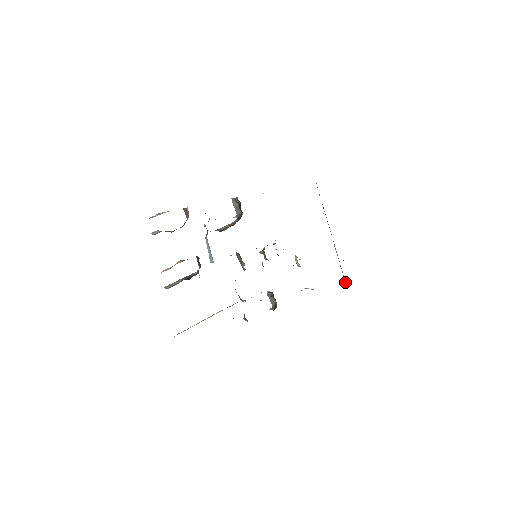
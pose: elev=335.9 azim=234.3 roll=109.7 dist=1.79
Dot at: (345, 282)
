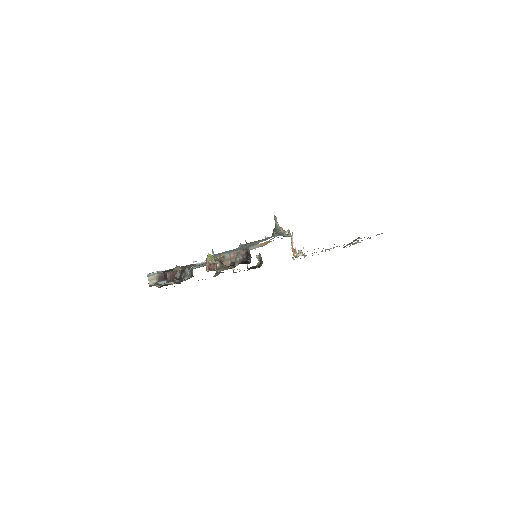
Dot at: occluded
